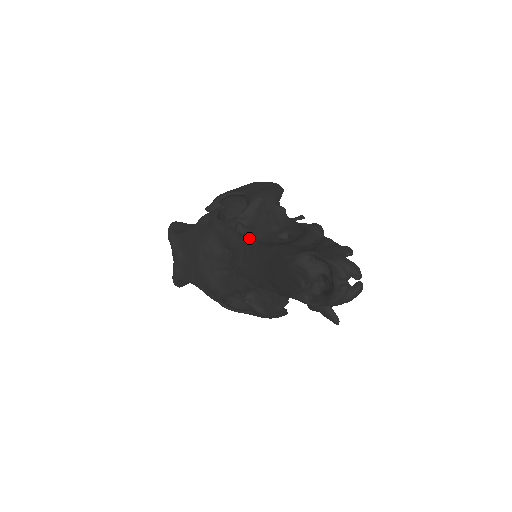
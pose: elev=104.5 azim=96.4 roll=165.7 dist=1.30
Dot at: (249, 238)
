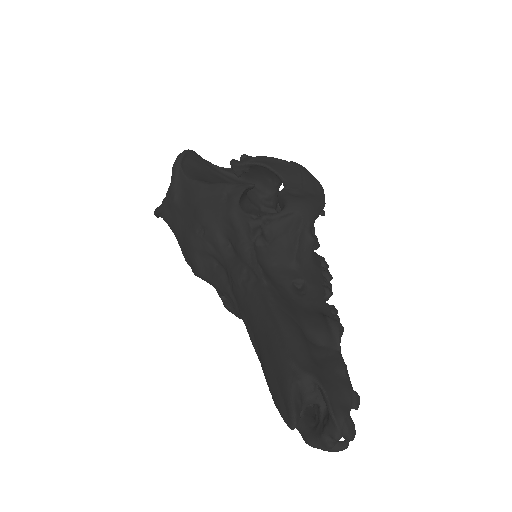
Dot at: (261, 260)
